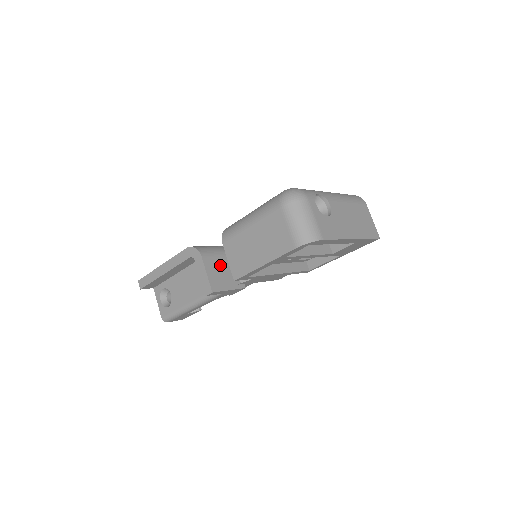
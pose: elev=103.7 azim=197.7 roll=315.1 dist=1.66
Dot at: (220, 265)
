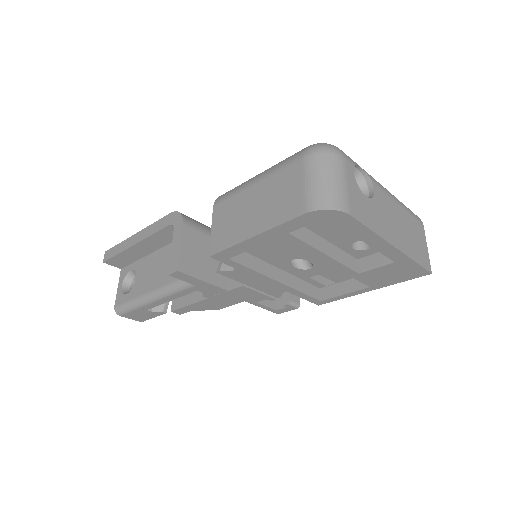
Dot at: (204, 246)
